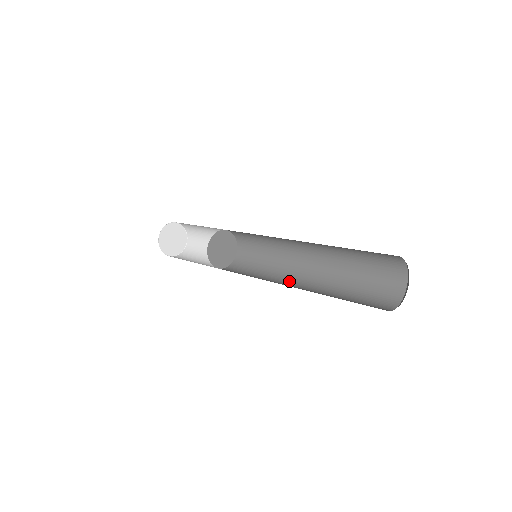
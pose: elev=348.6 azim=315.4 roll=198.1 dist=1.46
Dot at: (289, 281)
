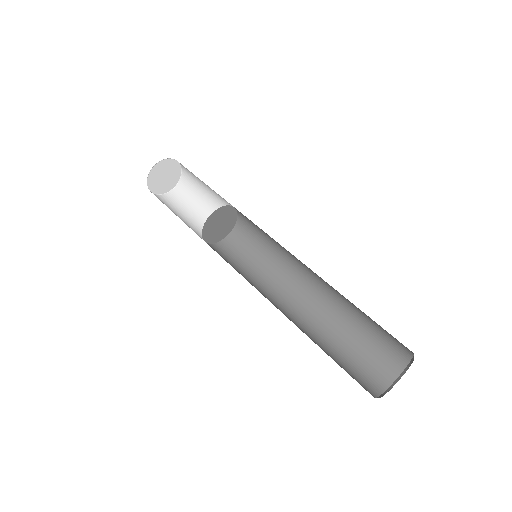
Dot at: (299, 281)
